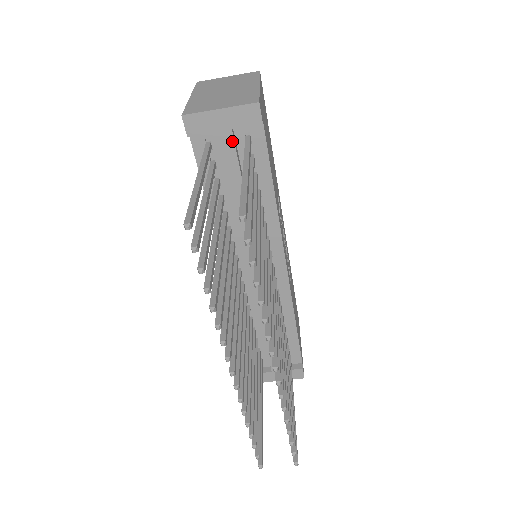
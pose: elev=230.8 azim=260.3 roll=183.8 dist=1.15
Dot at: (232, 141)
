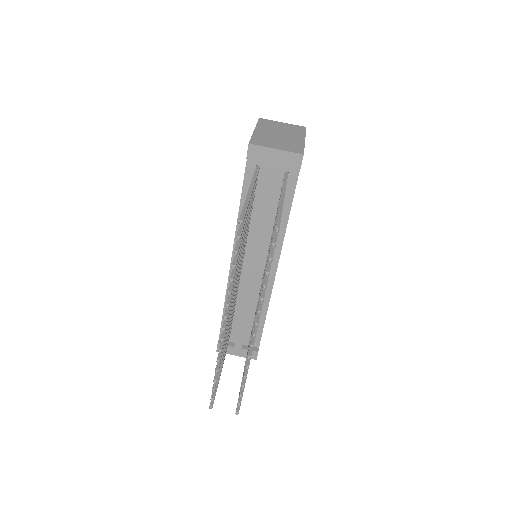
Dot at: (275, 172)
